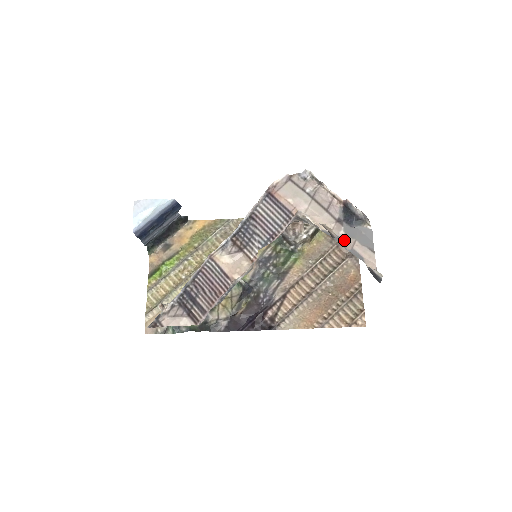
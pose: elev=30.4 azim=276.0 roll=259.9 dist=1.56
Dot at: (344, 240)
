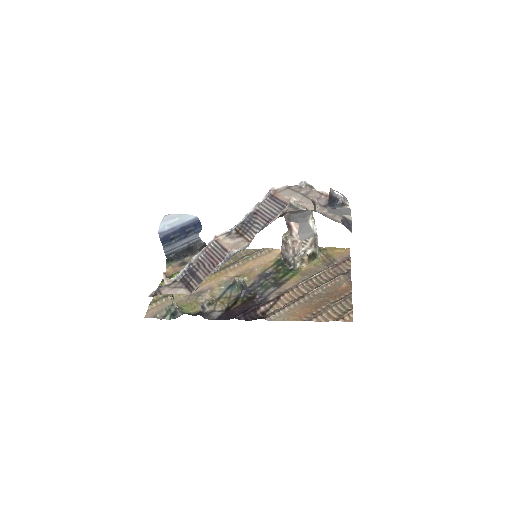
Dot at: (326, 215)
